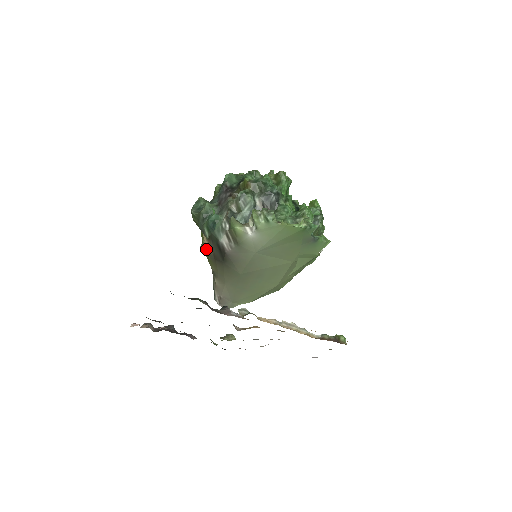
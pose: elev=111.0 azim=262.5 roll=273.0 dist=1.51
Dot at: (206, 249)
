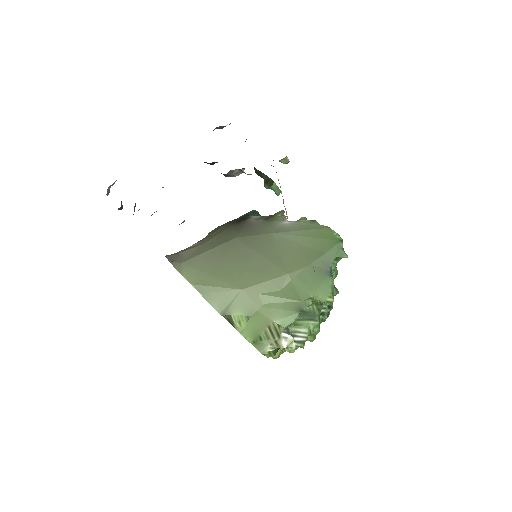
Dot at: occluded
